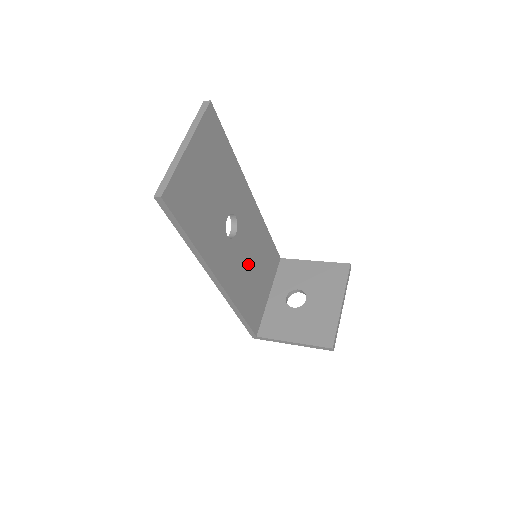
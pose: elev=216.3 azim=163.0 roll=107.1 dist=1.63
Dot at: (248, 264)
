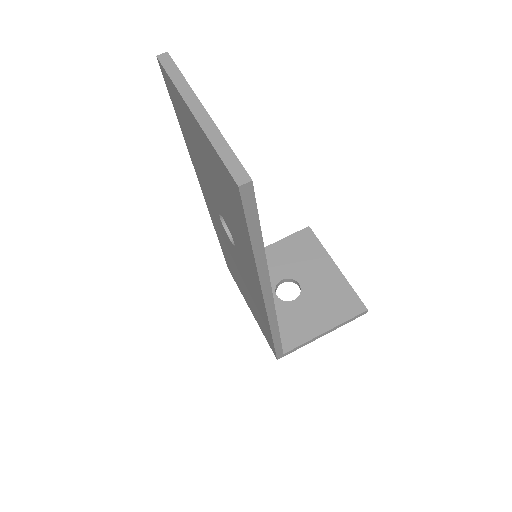
Dot at: occluded
